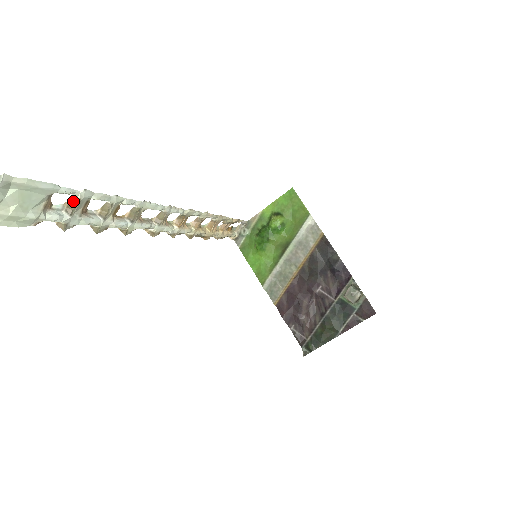
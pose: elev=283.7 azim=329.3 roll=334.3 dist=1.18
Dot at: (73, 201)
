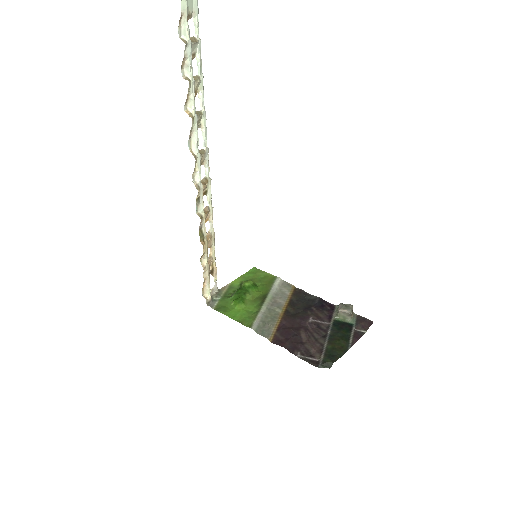
Dot at: (194, 39)
